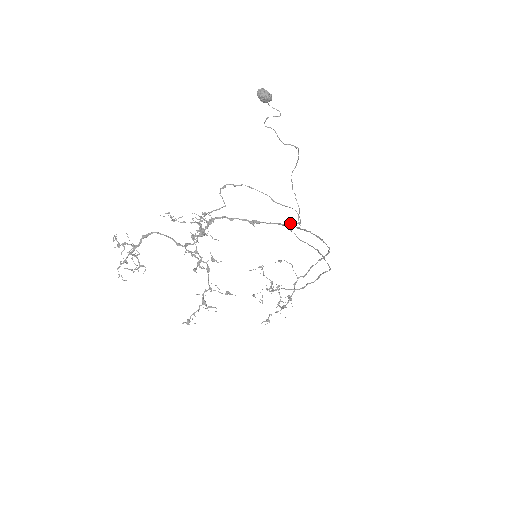
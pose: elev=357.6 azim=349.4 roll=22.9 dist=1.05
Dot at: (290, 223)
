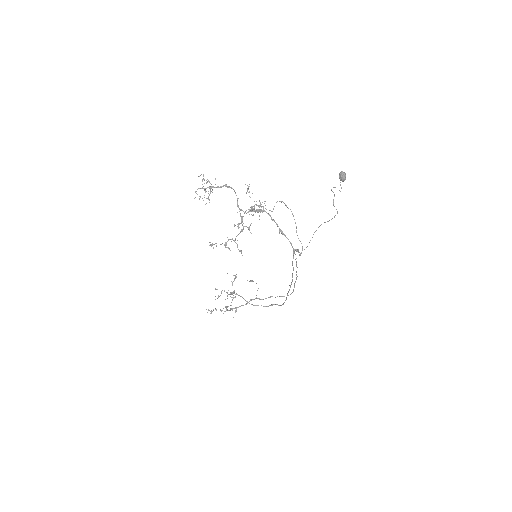
Dot at: (297, 249)
